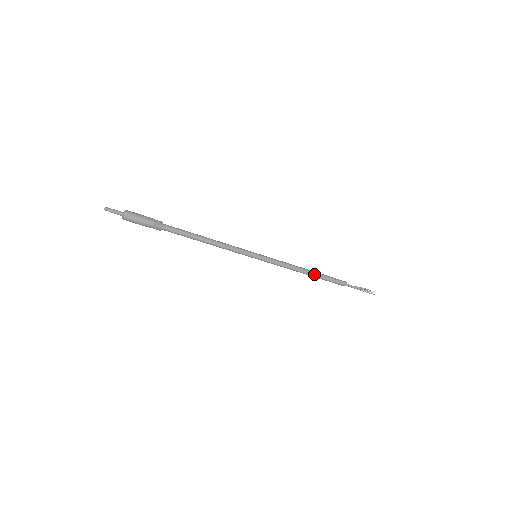
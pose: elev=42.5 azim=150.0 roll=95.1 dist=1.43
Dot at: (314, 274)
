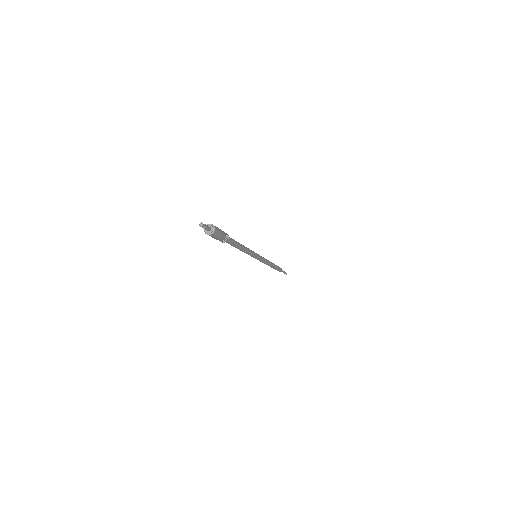
Dot at: (274, 265)
